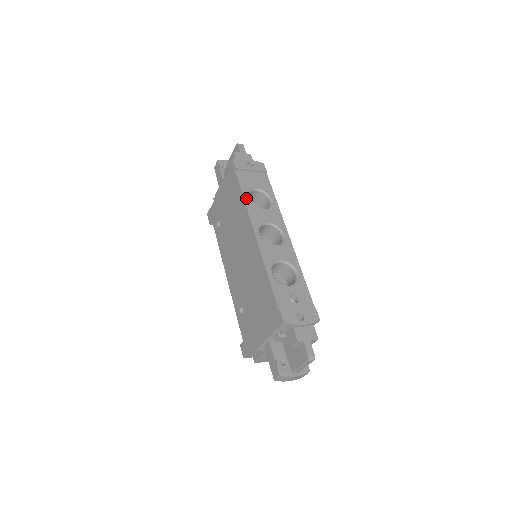
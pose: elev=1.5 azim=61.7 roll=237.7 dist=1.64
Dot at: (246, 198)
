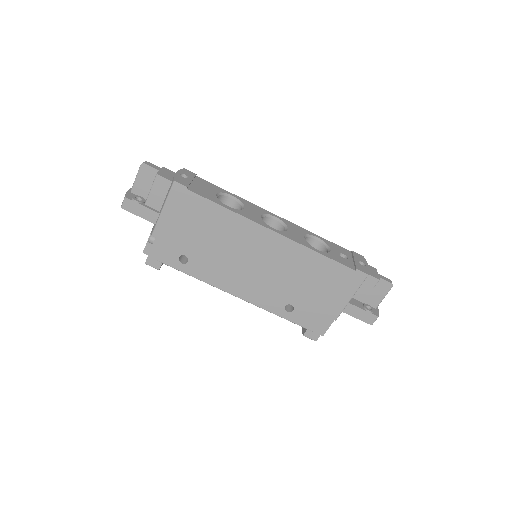
Dot at: (229, 208)
